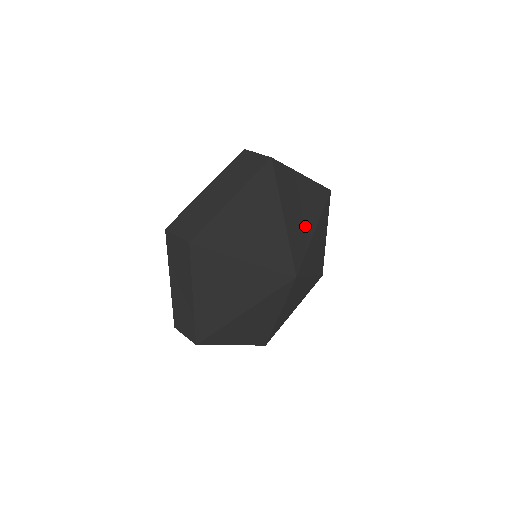
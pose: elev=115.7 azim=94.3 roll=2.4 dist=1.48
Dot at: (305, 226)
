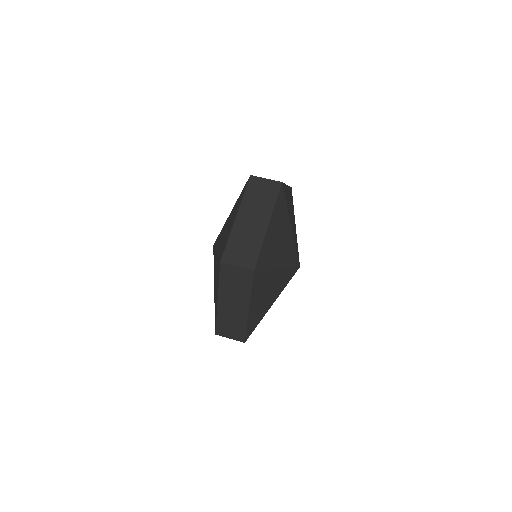
Dot at: (287, 240)
